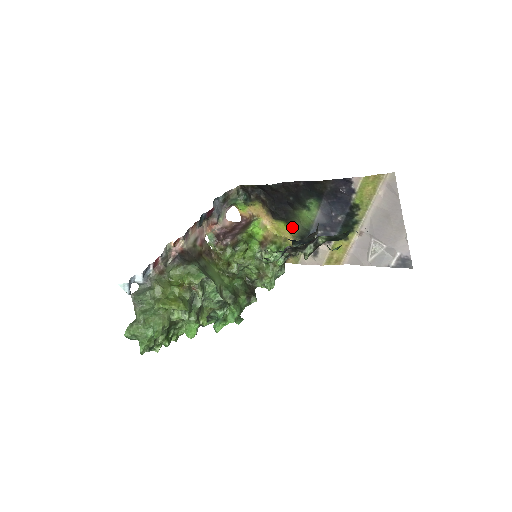
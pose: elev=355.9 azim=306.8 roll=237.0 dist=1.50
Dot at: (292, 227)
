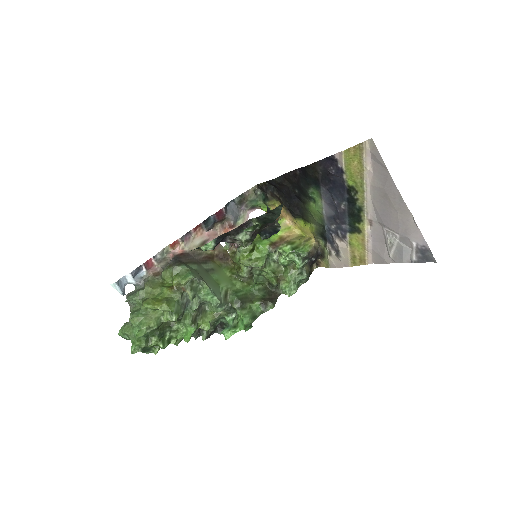
Dot at: (310, 224)
